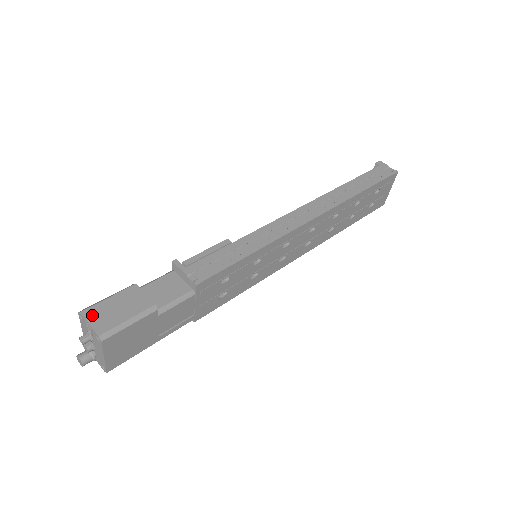
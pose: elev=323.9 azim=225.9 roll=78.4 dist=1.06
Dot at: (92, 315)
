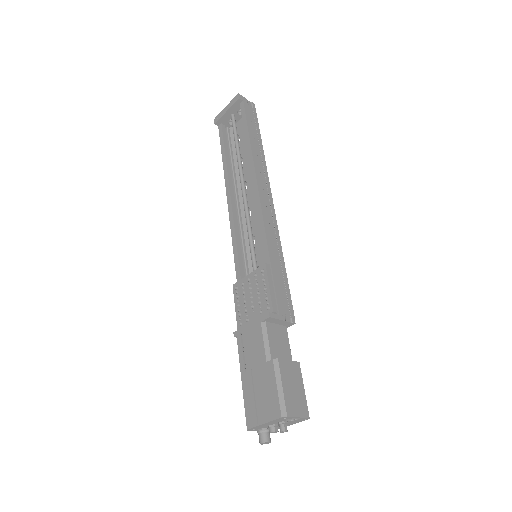
Dot at: (293, 410)
